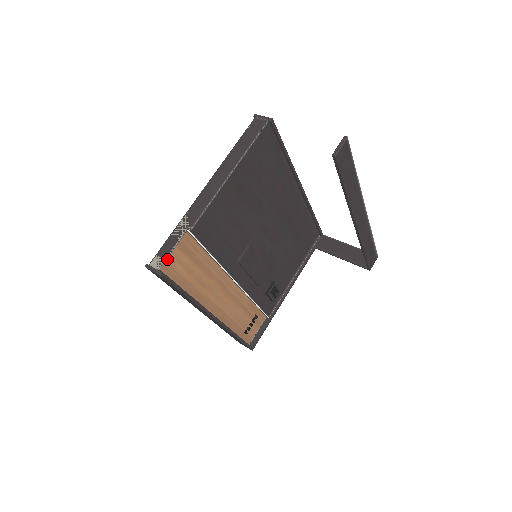
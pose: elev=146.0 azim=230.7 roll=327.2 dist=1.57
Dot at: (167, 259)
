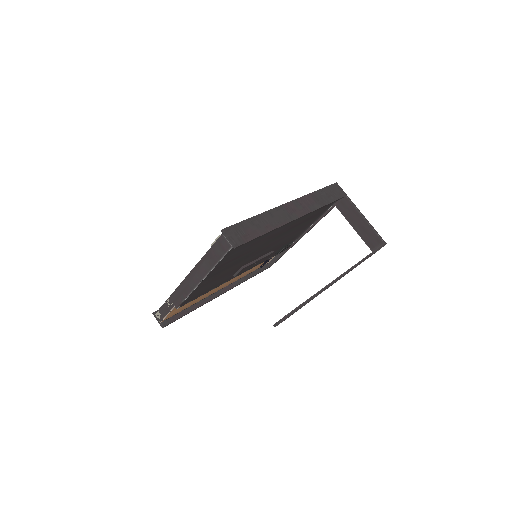
Dot at: (165, 318)
